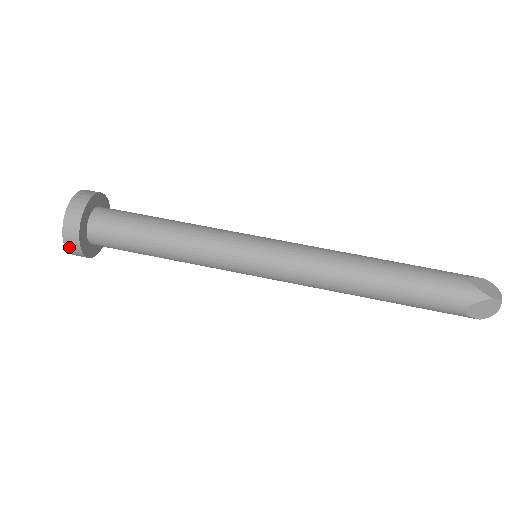
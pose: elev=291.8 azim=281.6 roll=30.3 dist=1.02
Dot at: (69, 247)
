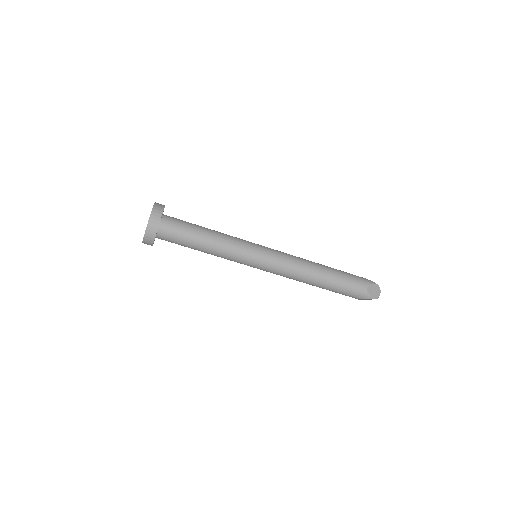
Dot at: occluded
